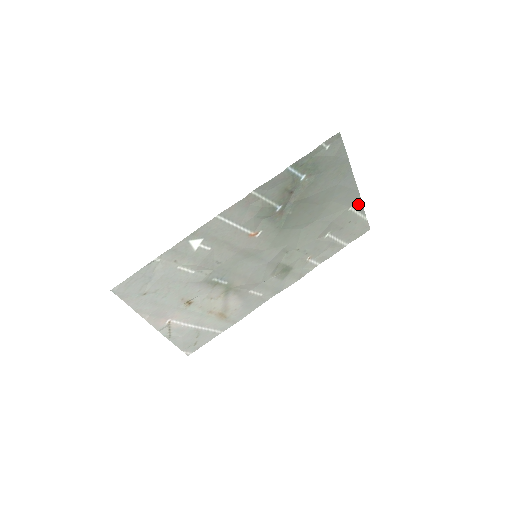
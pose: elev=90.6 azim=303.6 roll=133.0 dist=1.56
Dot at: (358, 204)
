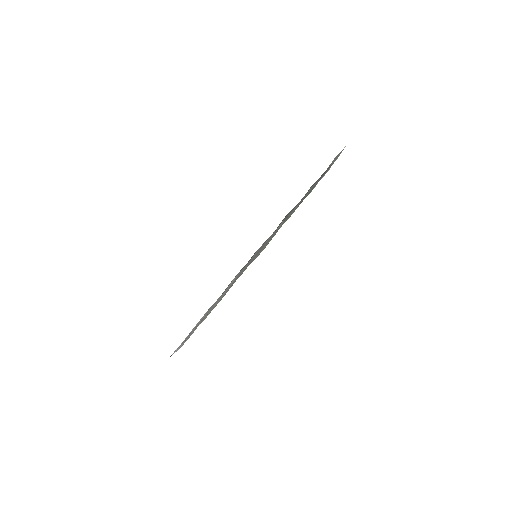
Dot at: (321, 178)
